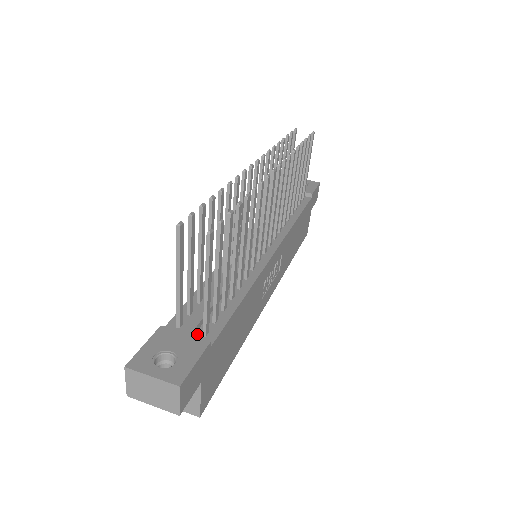
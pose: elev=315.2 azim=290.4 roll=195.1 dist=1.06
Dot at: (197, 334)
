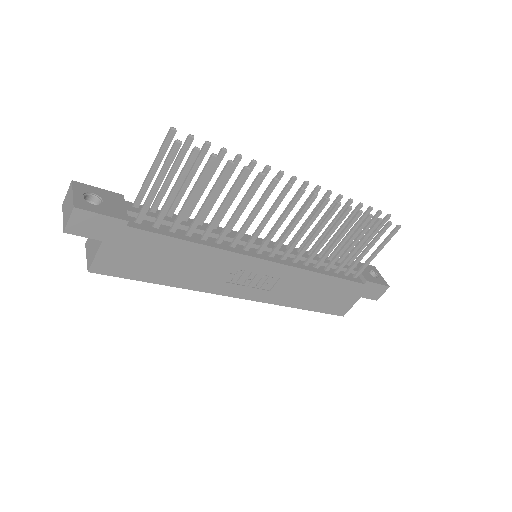
Dot at: (134, 218)
